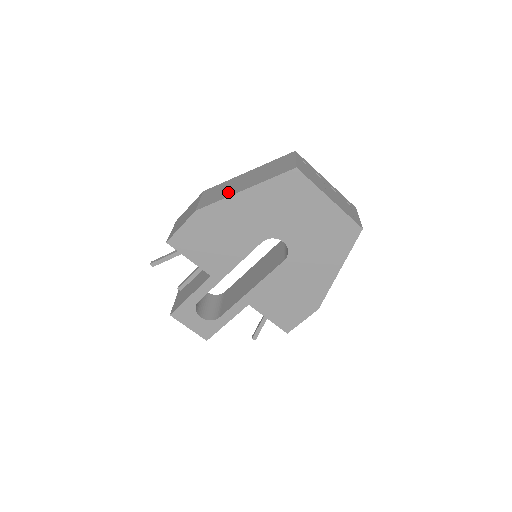
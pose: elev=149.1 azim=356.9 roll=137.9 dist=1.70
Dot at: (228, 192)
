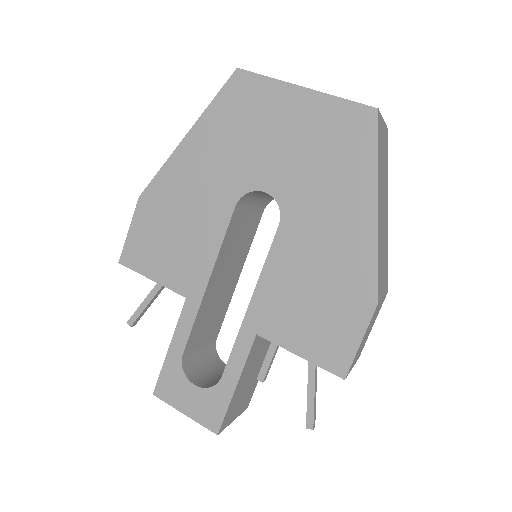
Dot at: occluded
